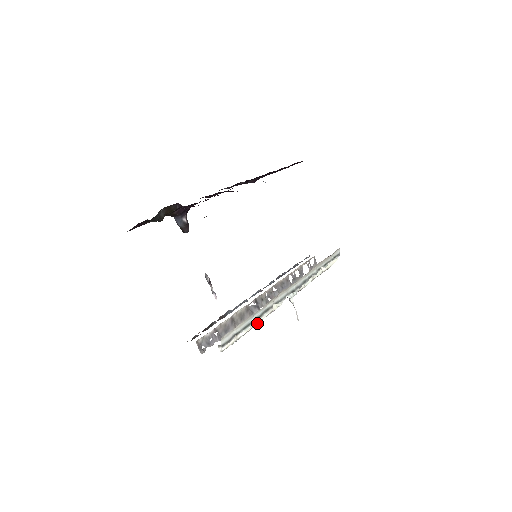
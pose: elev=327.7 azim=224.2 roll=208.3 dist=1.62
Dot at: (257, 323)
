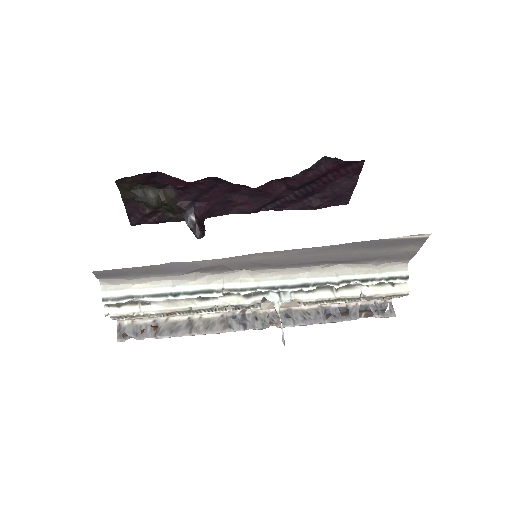
Dot at: (191, 309)
